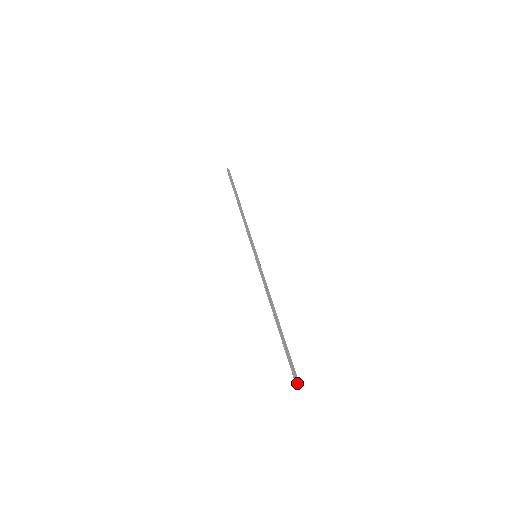
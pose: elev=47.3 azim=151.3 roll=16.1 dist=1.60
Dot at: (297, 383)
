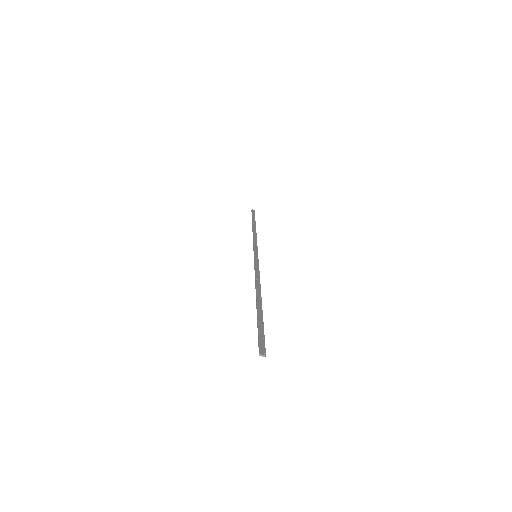
Dot at: (261, 353)
